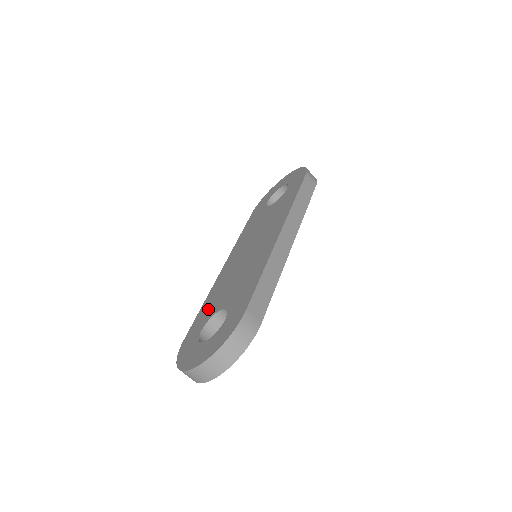
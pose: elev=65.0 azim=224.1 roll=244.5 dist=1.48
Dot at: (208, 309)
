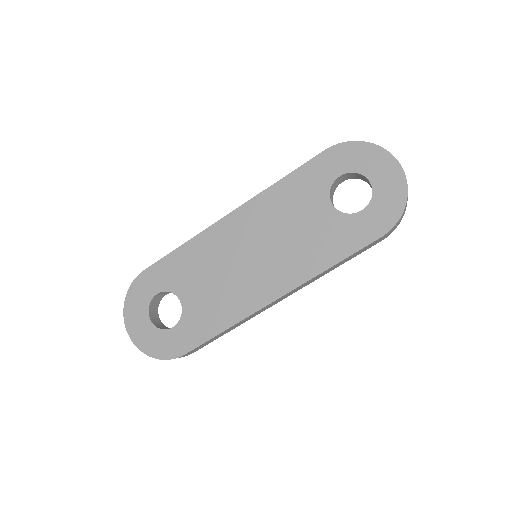
Dot at: (178, 270)
